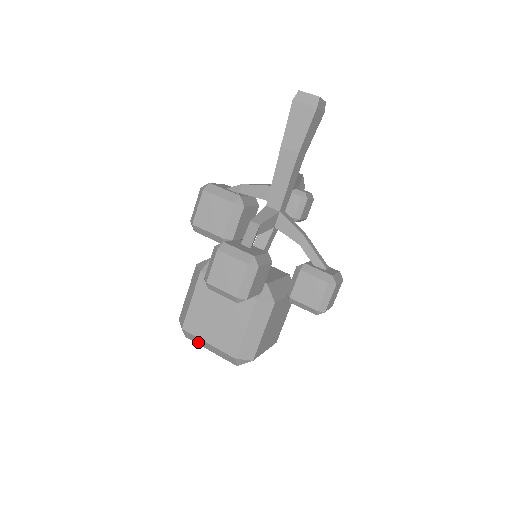
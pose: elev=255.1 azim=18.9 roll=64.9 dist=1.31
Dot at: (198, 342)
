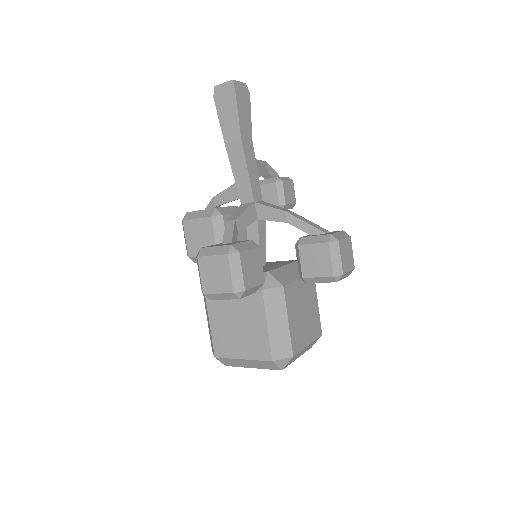
Dot at: (237, 364)
